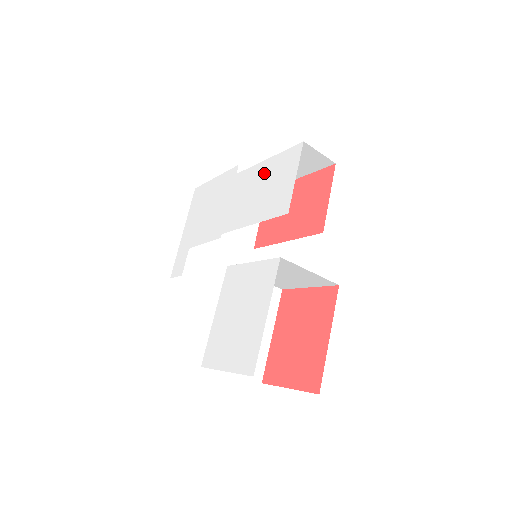
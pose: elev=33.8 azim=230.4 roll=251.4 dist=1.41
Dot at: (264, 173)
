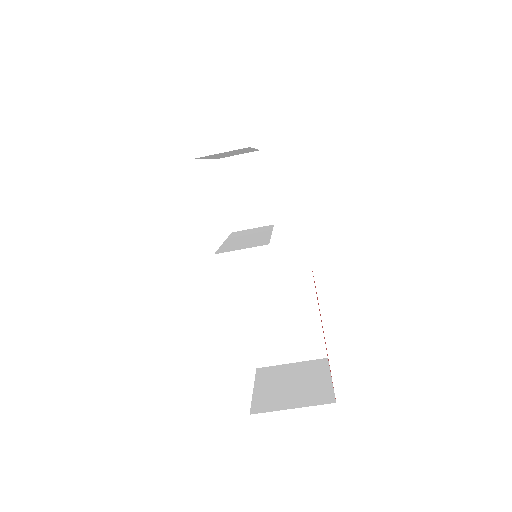
Dot at: occluded
